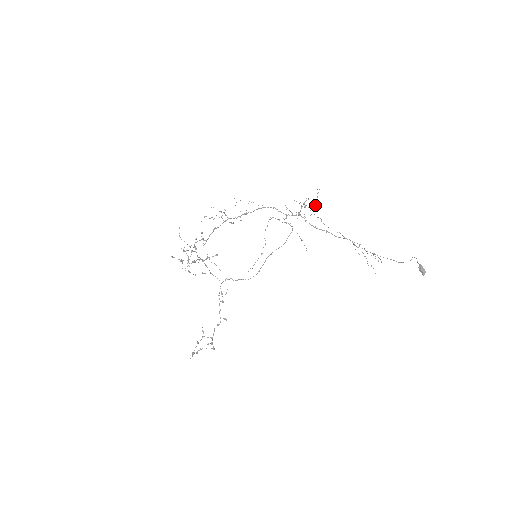
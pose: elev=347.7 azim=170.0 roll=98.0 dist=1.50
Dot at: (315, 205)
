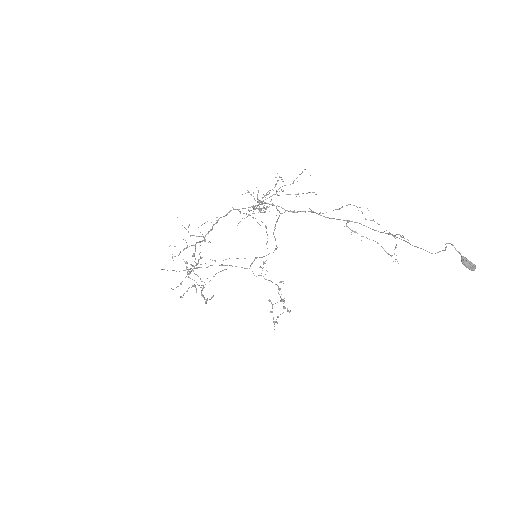
Dot at: occluded
